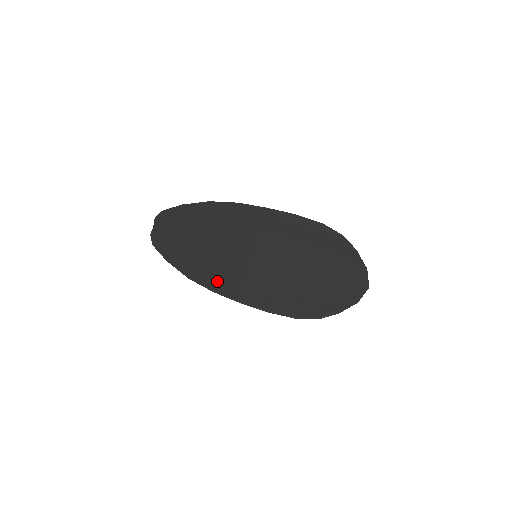
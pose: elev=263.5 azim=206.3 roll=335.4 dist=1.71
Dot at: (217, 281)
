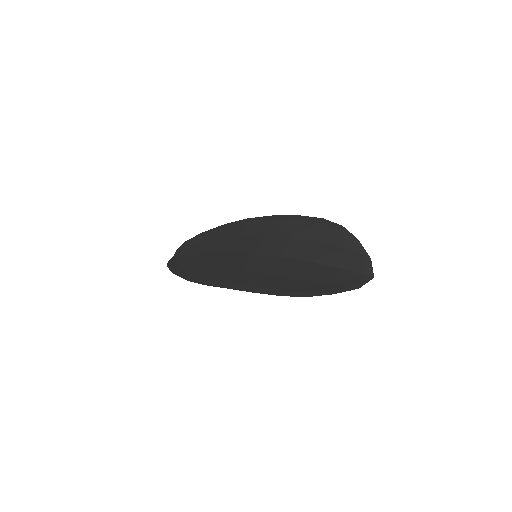
Dot at: (212, 276)
